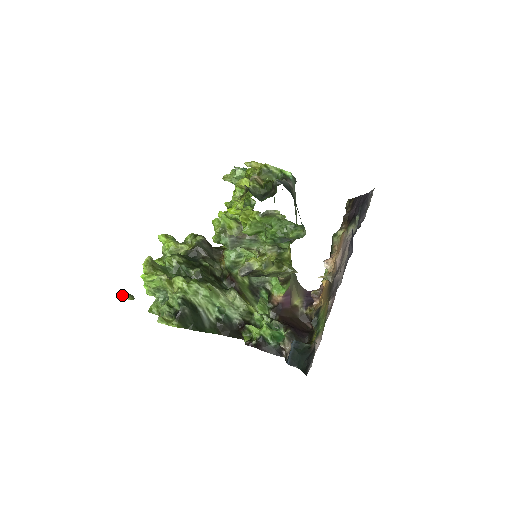
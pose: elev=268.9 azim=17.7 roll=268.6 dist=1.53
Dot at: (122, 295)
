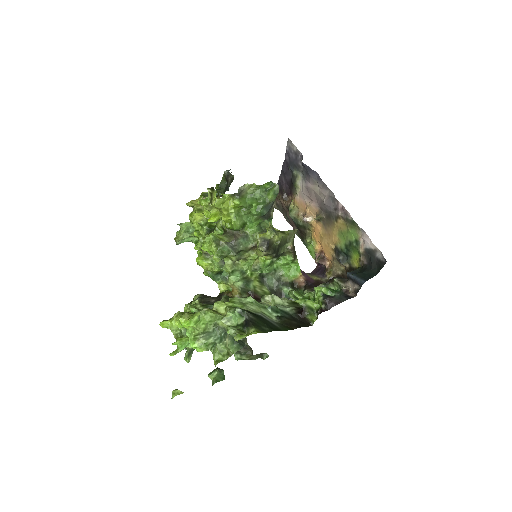
Dot at: (173, 394)
